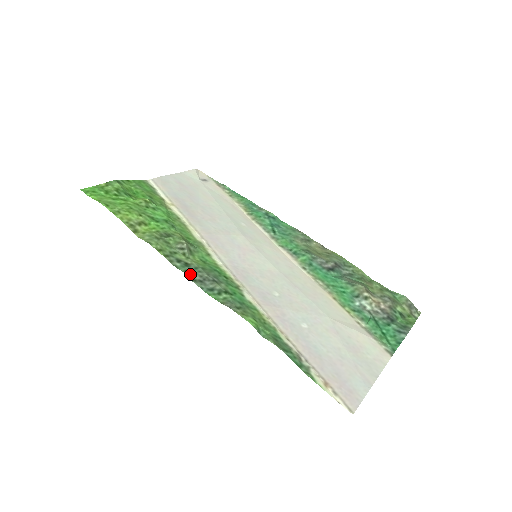
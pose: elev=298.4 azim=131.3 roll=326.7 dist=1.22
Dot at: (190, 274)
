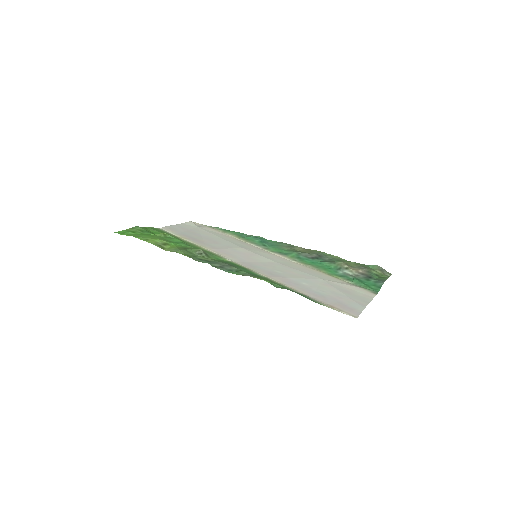
Dot at: (212, 264)
